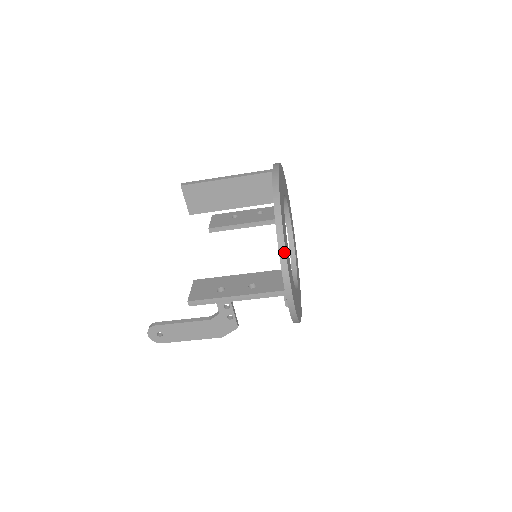
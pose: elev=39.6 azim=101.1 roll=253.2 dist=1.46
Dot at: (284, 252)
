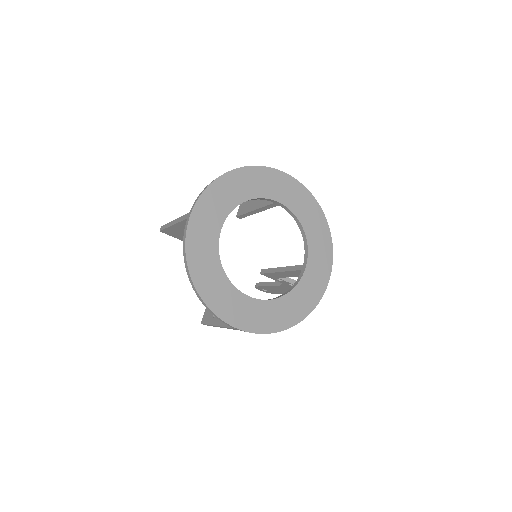
Dot at: (208, 308)
